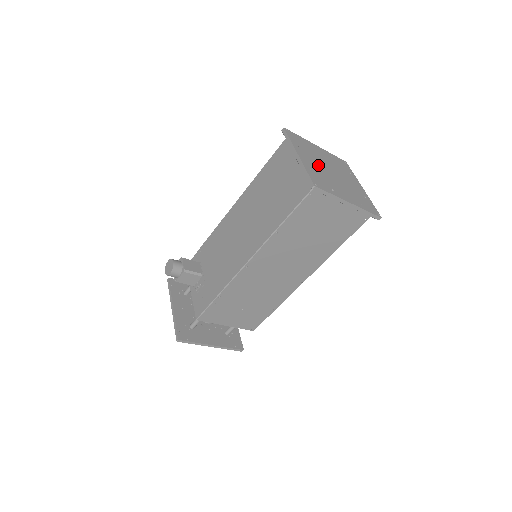
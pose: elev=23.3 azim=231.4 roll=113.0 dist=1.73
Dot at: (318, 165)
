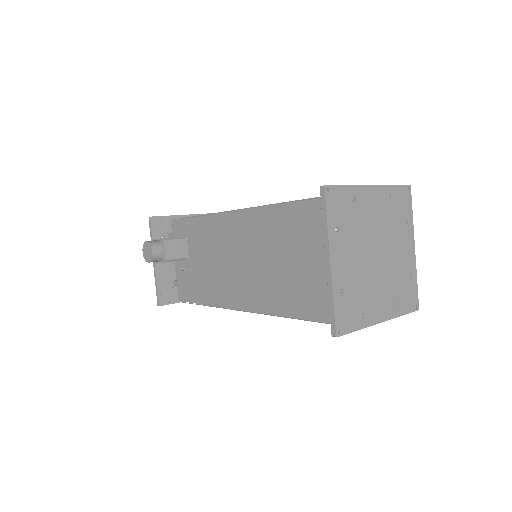
Dot at: (358, 259)
